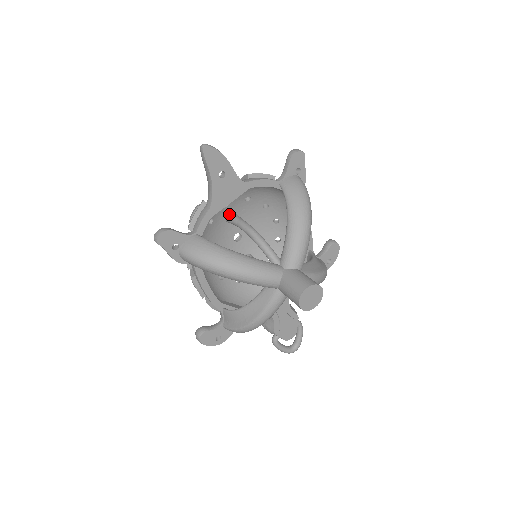
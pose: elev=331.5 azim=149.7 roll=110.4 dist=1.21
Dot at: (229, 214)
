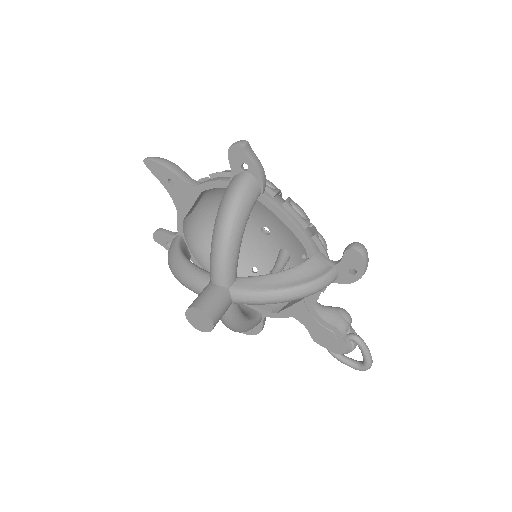
Dot at: occluded
